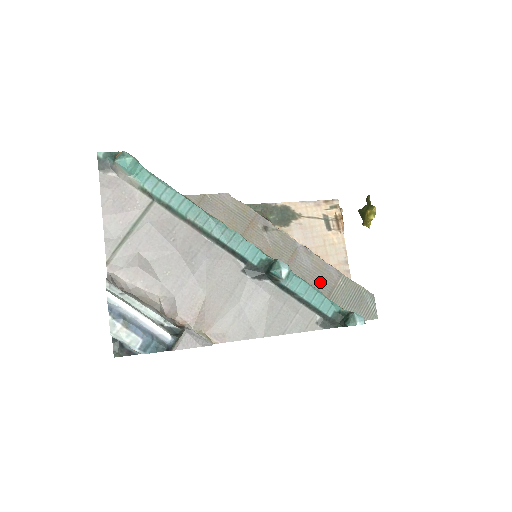
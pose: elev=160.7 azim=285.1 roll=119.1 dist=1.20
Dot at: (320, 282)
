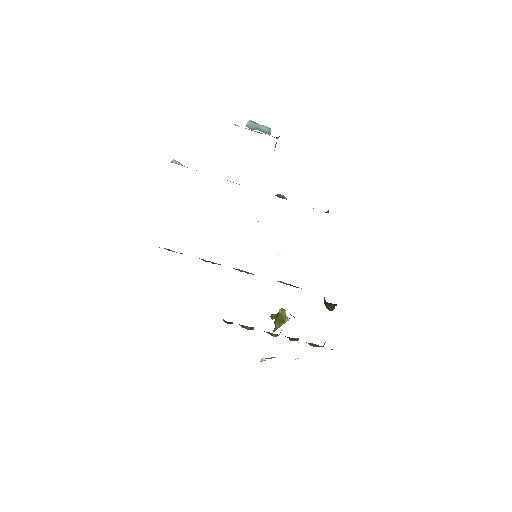
Dot at: occluded
